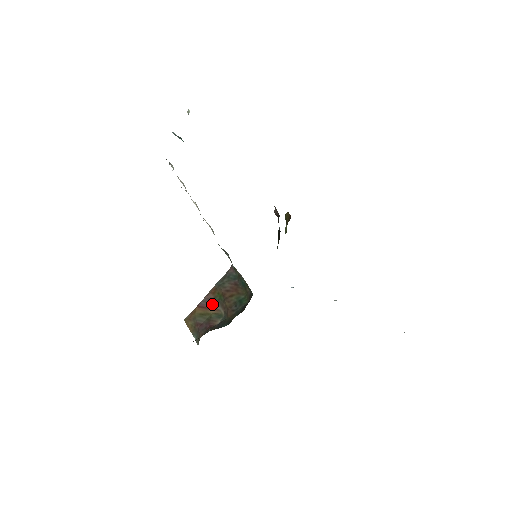
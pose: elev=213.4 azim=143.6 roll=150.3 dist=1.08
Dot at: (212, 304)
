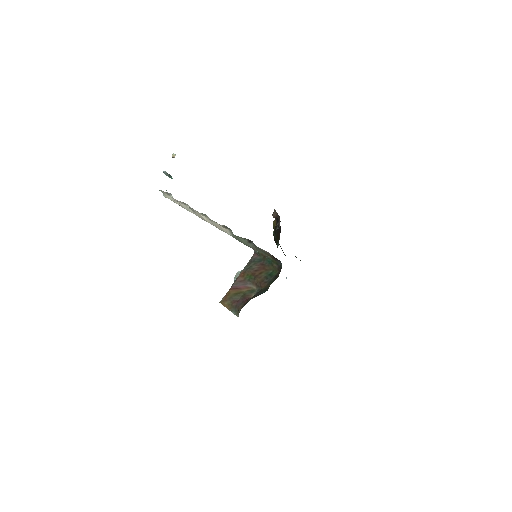
Dot at: (243, 284)
